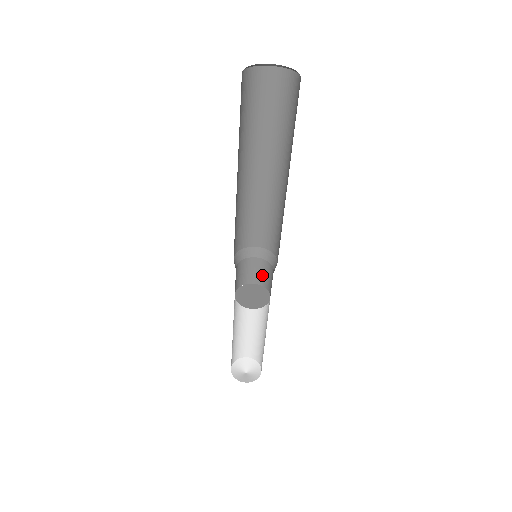
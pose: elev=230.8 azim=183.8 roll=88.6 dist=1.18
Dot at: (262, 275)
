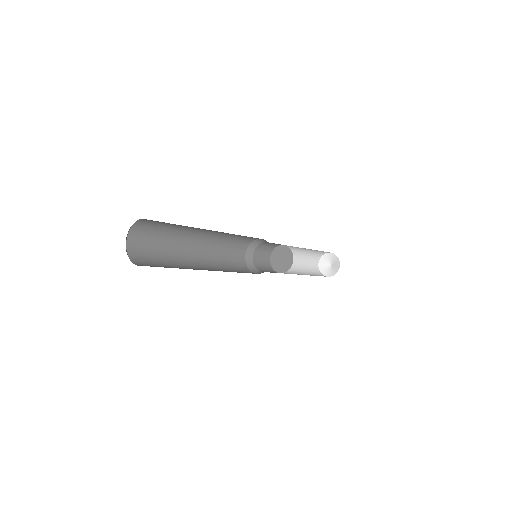
Dot at: occluded
